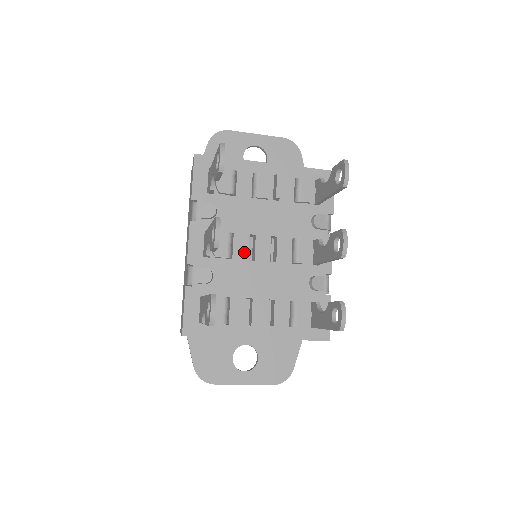
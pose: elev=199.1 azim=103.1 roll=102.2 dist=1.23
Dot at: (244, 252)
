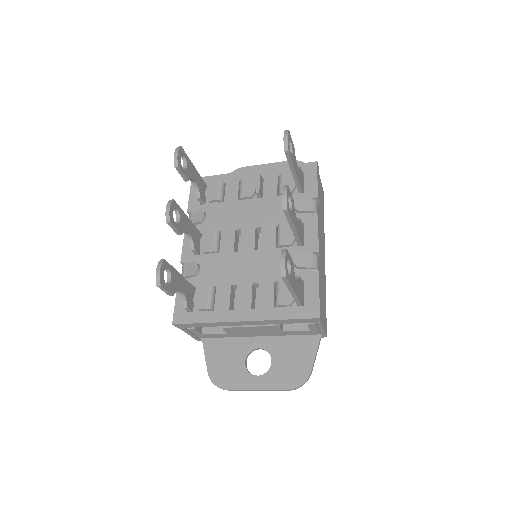
Dot at: (230, 245)
